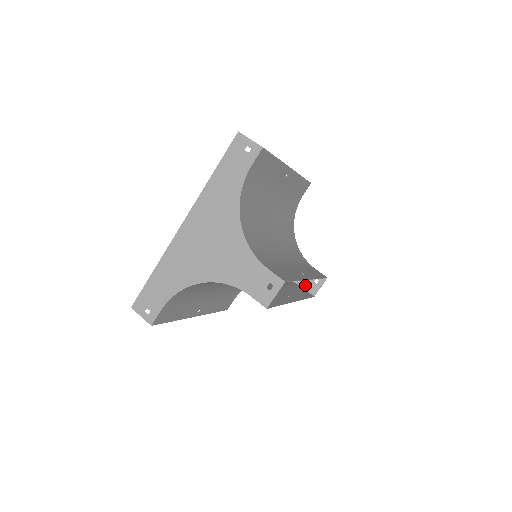
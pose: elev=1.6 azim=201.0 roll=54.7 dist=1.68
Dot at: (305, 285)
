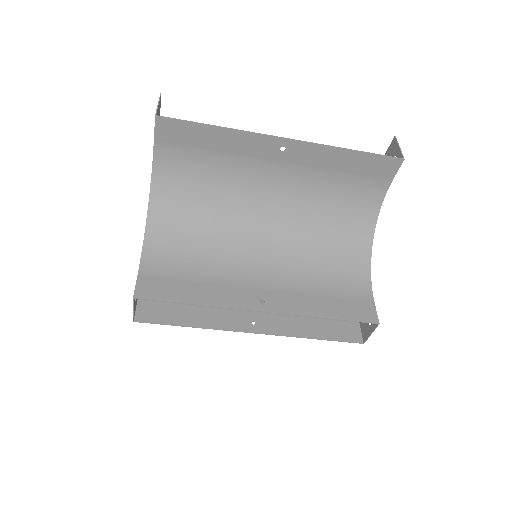
Dot at: occluded
